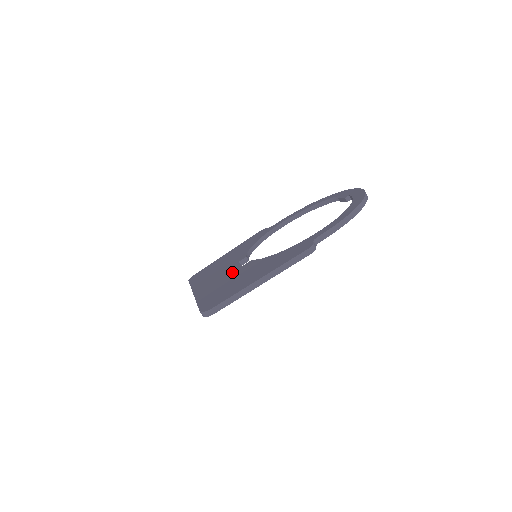
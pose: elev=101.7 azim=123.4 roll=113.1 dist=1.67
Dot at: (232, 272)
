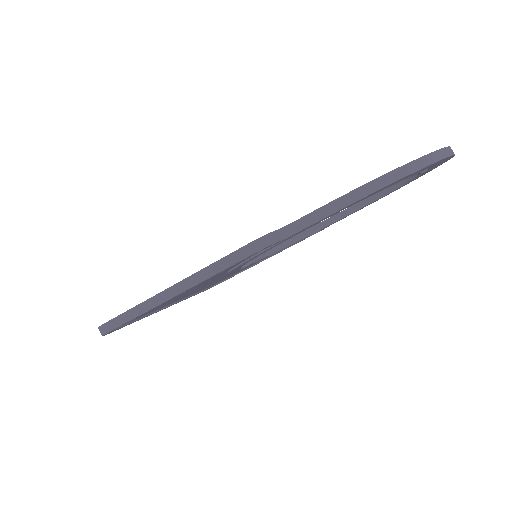
Dot at: occluded
